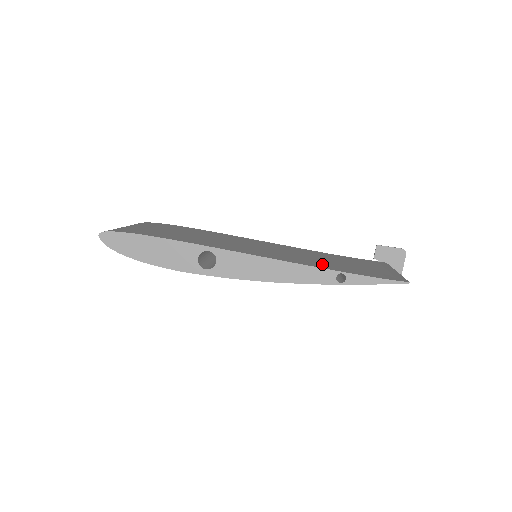
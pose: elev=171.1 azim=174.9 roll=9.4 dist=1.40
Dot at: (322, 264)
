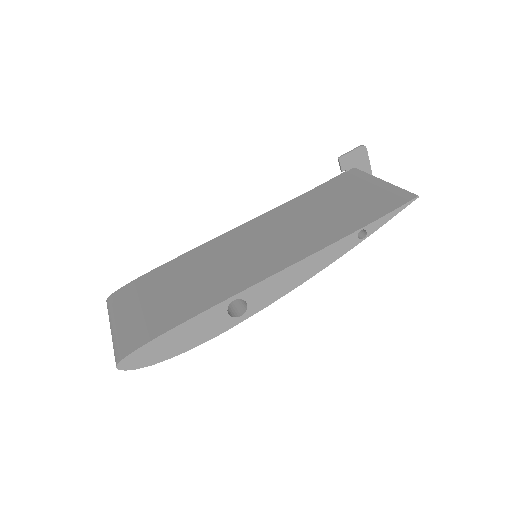
Dot at: (331, 229)
